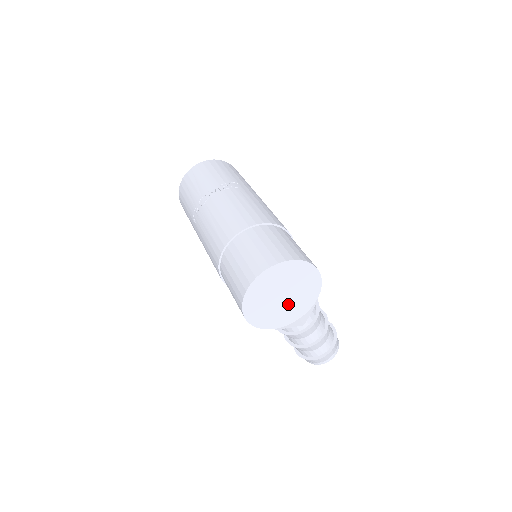
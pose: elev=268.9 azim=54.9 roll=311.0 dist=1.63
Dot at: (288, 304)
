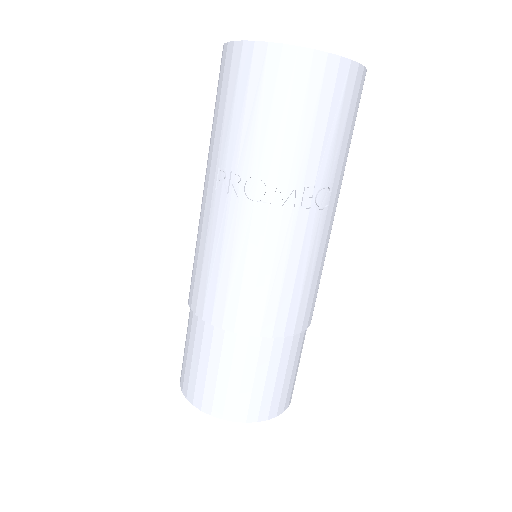
Dot at: occluded
